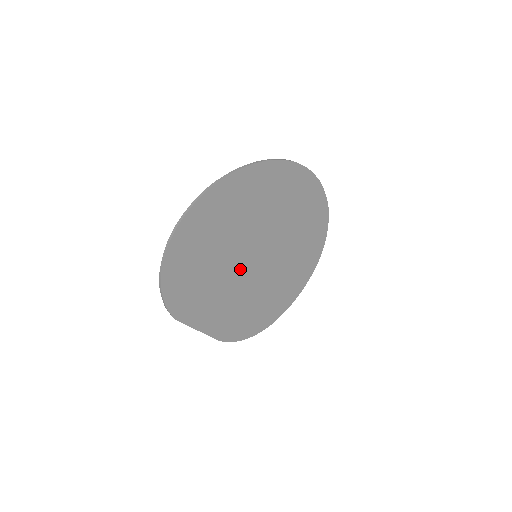
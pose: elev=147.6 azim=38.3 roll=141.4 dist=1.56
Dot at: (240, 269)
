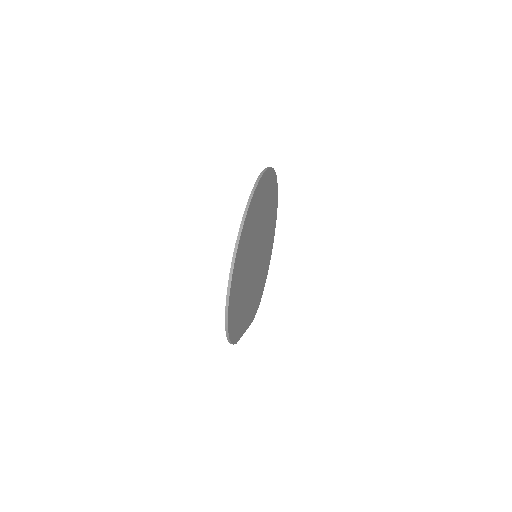
Dot at: (252, 274)
